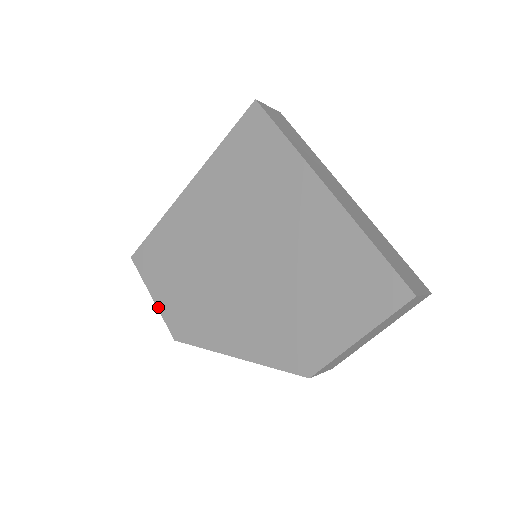
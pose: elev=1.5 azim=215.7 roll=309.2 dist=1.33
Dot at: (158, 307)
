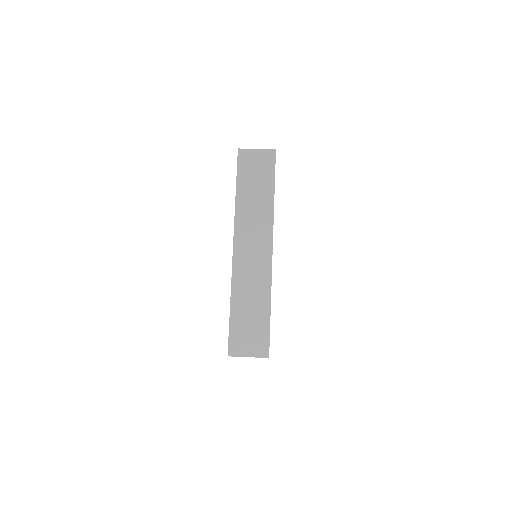
Dot at: occluded
